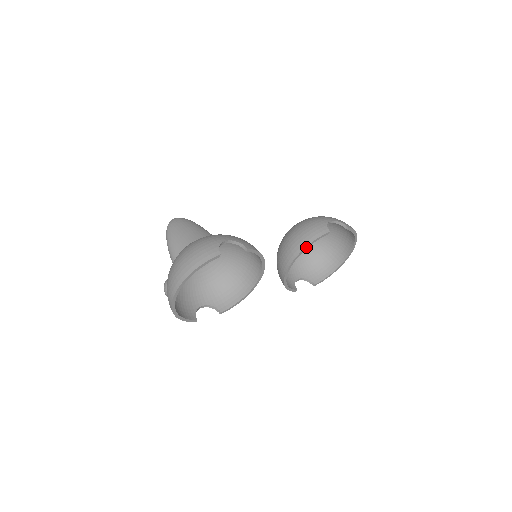
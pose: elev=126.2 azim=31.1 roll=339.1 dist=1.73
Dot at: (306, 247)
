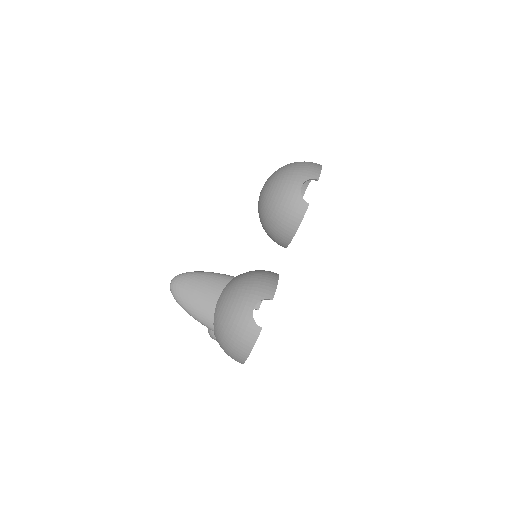
Dot at: occluded
